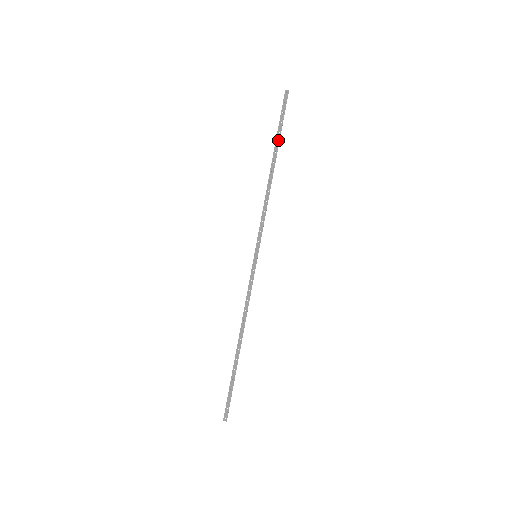
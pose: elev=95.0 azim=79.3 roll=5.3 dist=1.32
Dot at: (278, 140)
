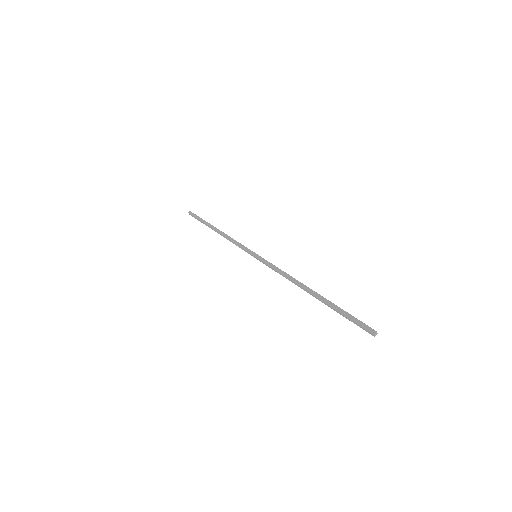
Dot at: (206, 222)
